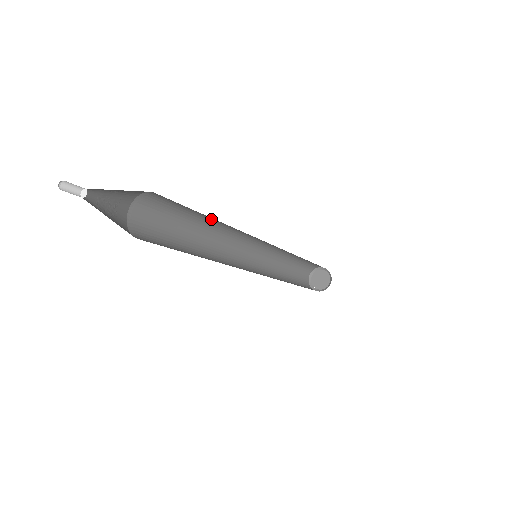
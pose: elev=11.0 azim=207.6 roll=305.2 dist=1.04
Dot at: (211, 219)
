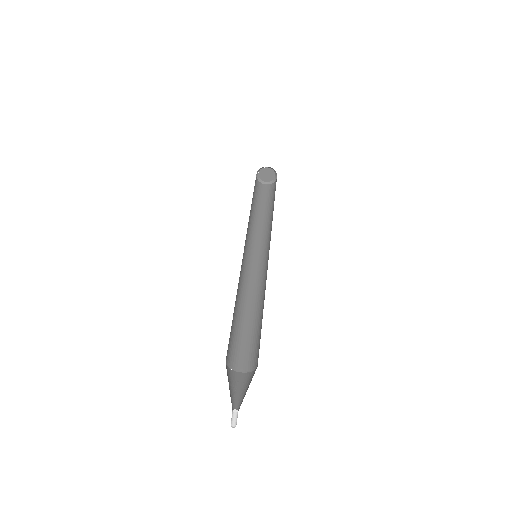
Dot at: occluded
